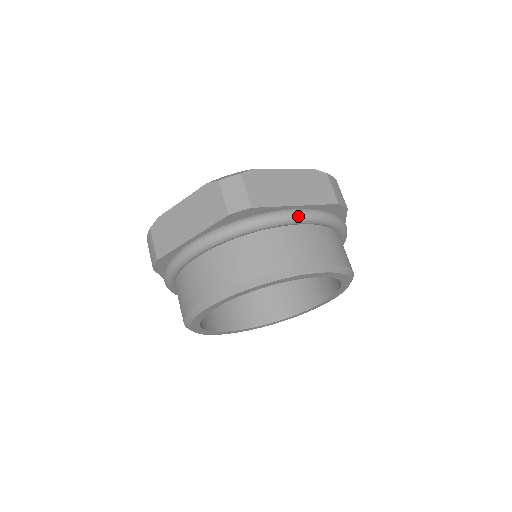
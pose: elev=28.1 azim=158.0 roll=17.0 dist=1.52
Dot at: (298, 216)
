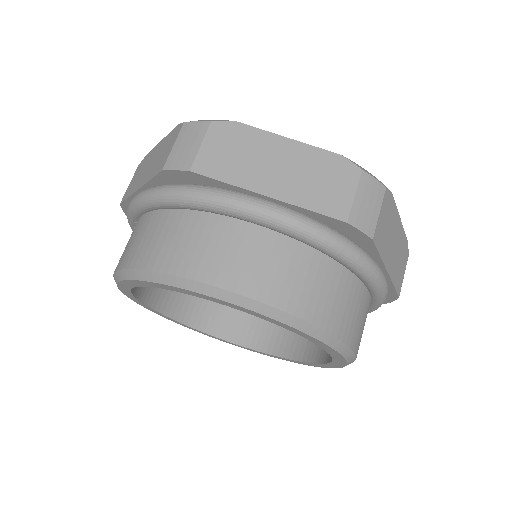
Dot at: (382, 284)
